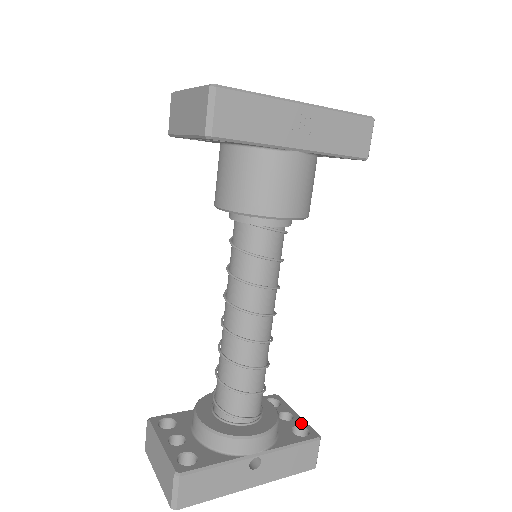
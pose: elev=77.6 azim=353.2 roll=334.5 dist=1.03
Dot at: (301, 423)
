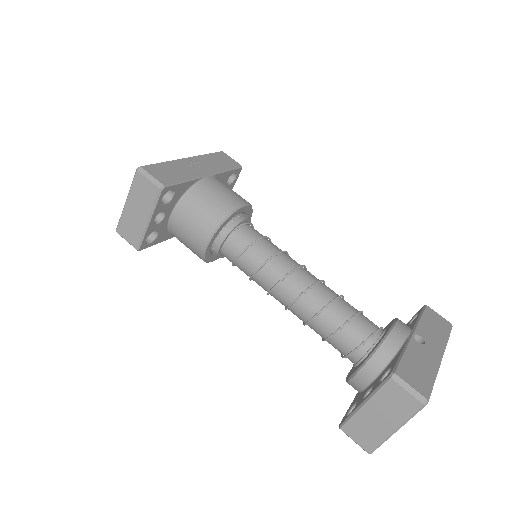
Dot at: (409, 322)
